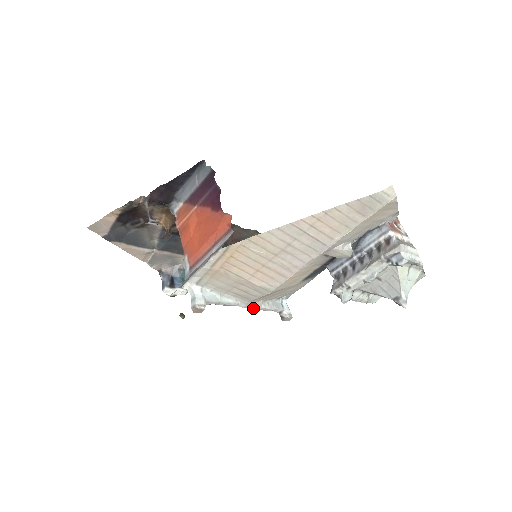
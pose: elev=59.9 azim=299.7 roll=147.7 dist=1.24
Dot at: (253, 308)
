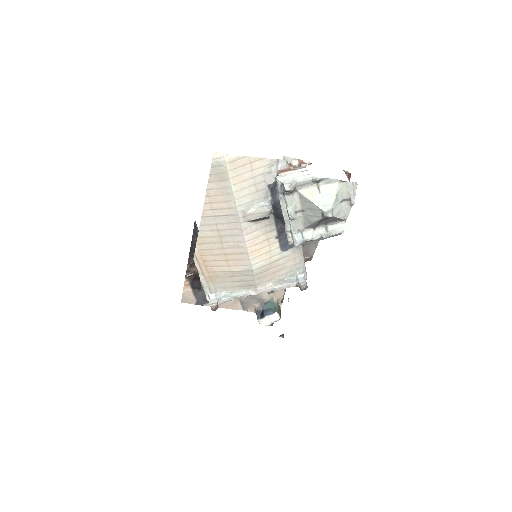
Dot at: occluded
